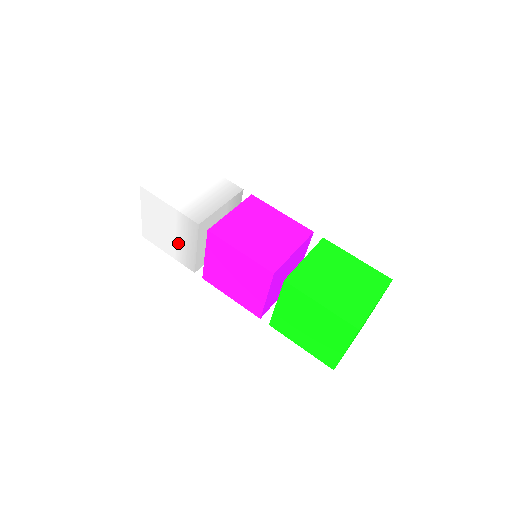
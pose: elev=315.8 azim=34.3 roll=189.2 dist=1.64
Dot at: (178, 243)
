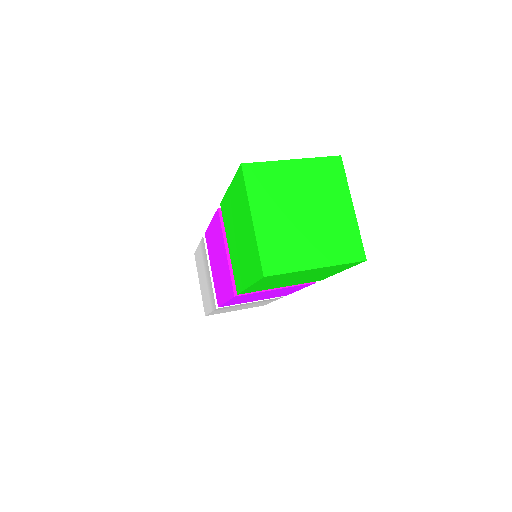
Dot at: (207, 284)
